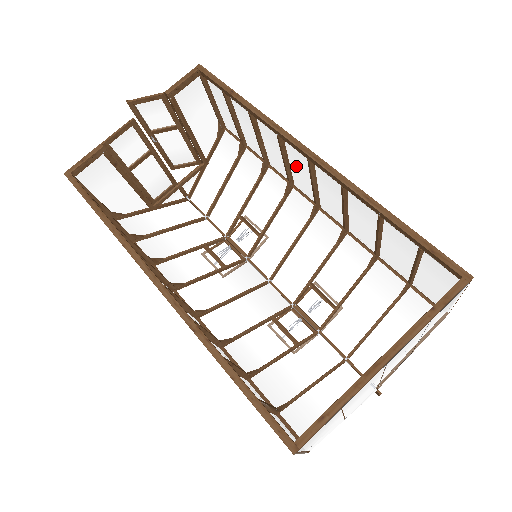
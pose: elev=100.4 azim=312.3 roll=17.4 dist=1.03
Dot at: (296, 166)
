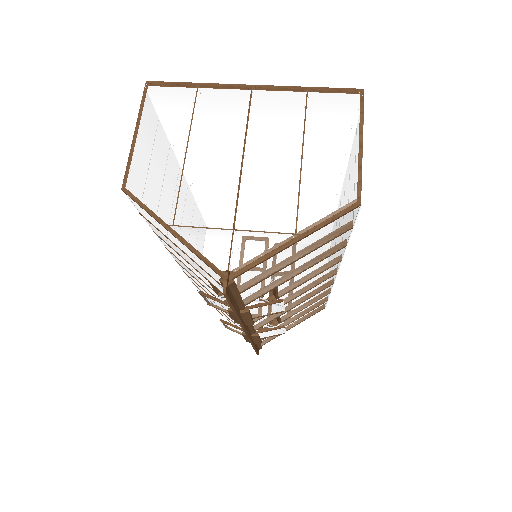
Dot at: occluded
